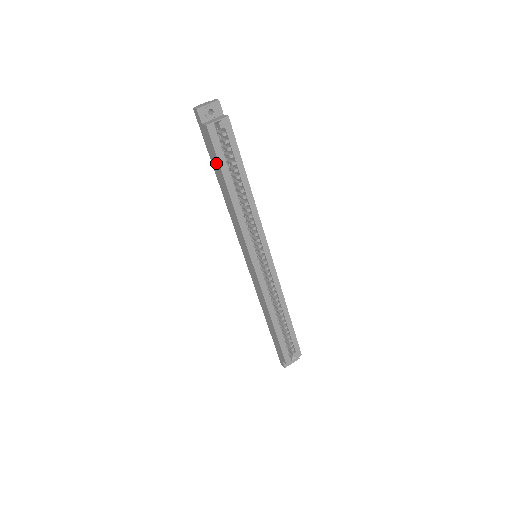
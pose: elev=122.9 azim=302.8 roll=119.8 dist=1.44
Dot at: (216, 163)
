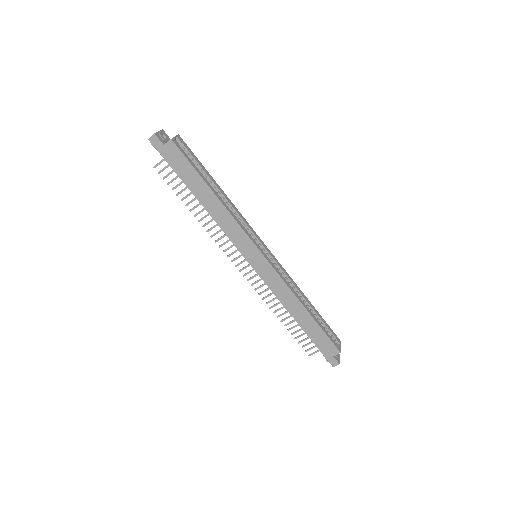
Dot at: (190, 173)
